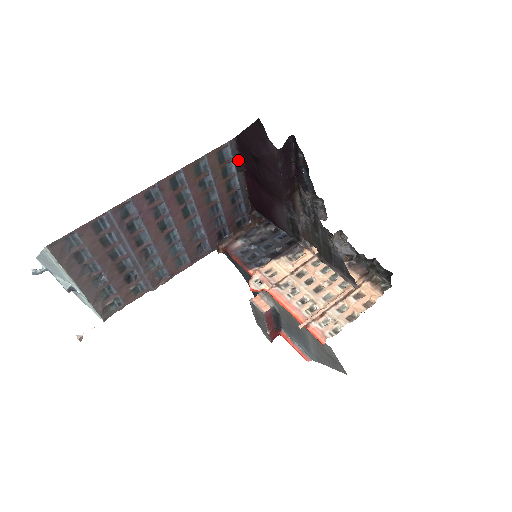
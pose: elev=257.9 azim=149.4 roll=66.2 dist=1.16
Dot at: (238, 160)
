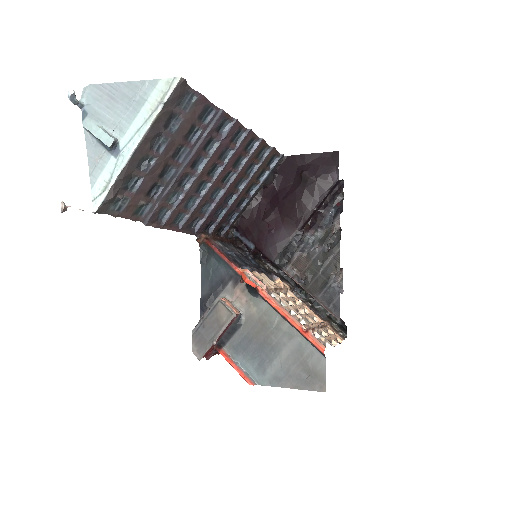
Dot at: (273, 174)
